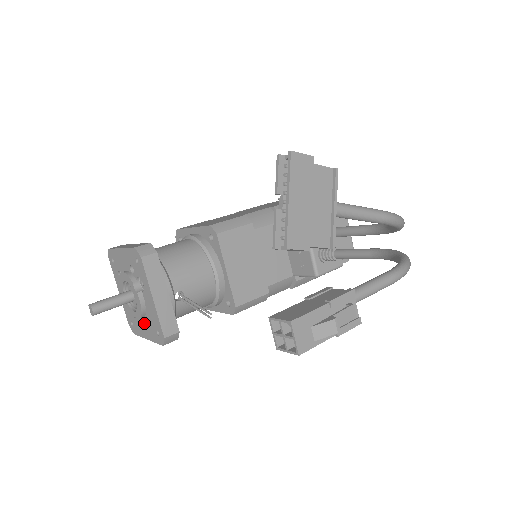
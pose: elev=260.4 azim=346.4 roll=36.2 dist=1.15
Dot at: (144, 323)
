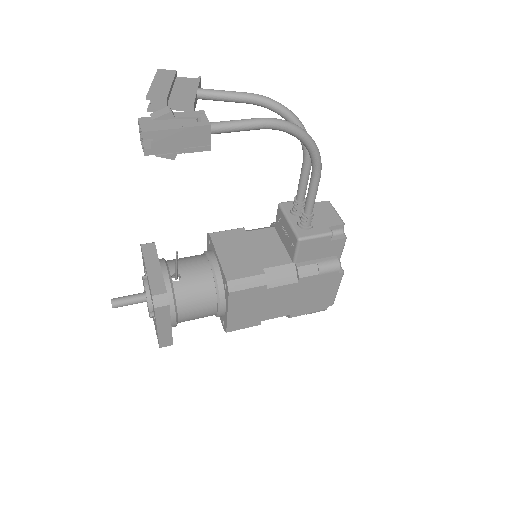
Dot at: occluded
